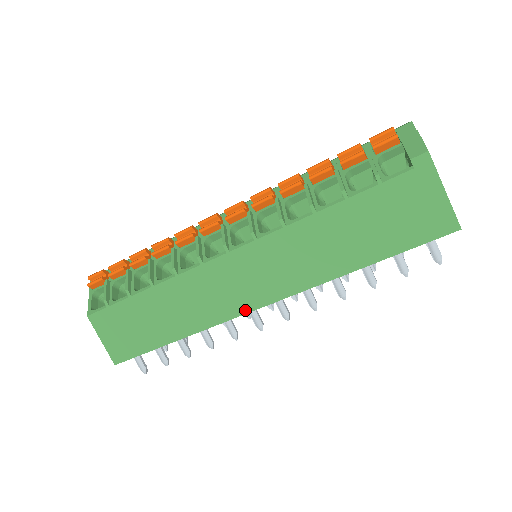
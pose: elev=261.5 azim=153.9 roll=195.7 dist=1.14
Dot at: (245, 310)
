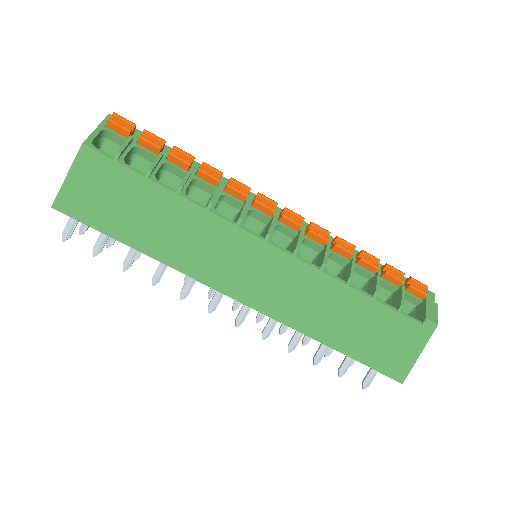
Dot at: (225, 290)
